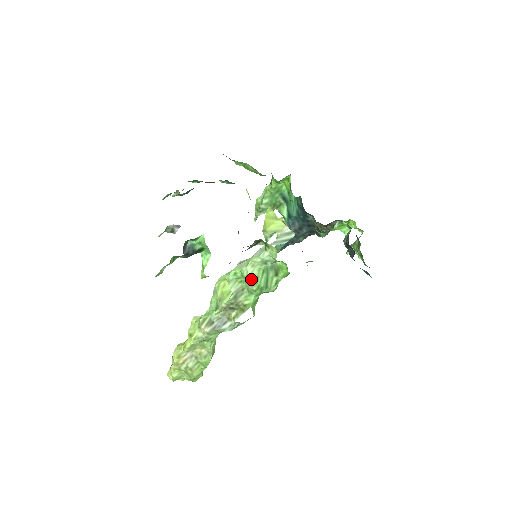
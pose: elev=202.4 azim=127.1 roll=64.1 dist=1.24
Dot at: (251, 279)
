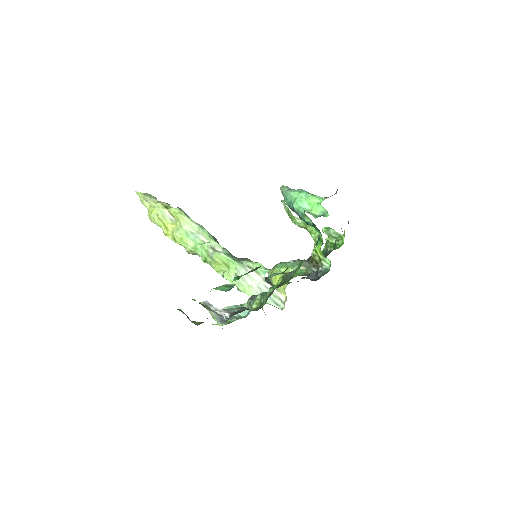
Dot at: (240, 291)
